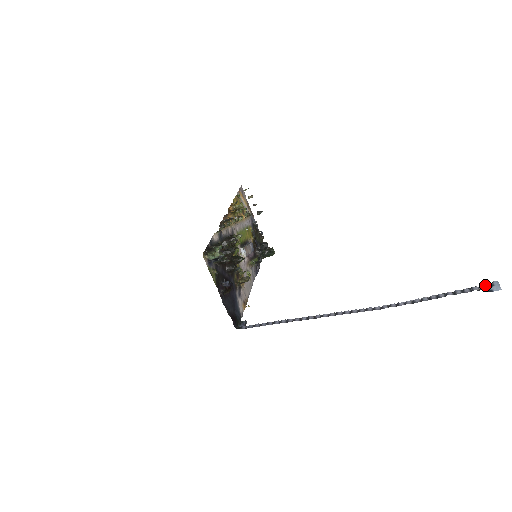
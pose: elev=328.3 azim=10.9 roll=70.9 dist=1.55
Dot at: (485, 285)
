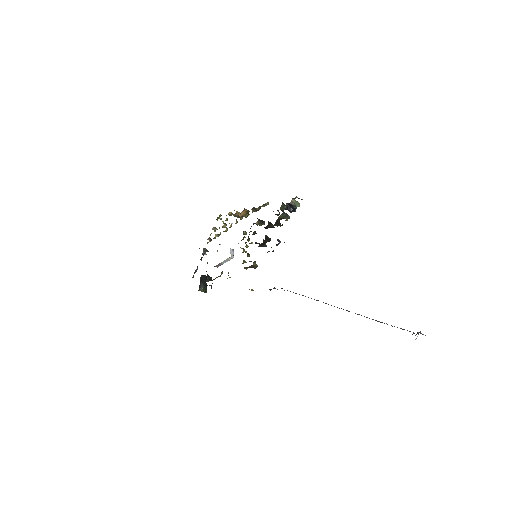
Dot at: occluded
